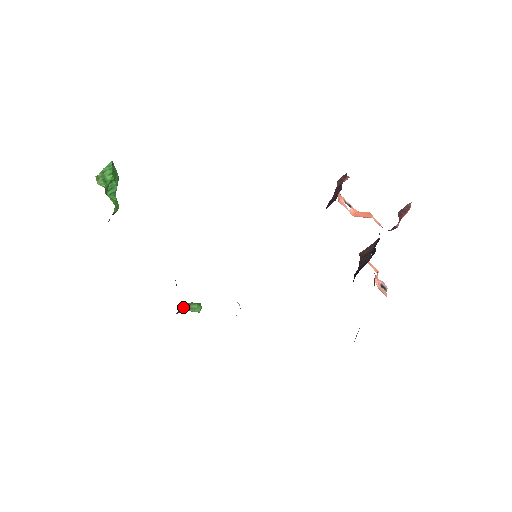
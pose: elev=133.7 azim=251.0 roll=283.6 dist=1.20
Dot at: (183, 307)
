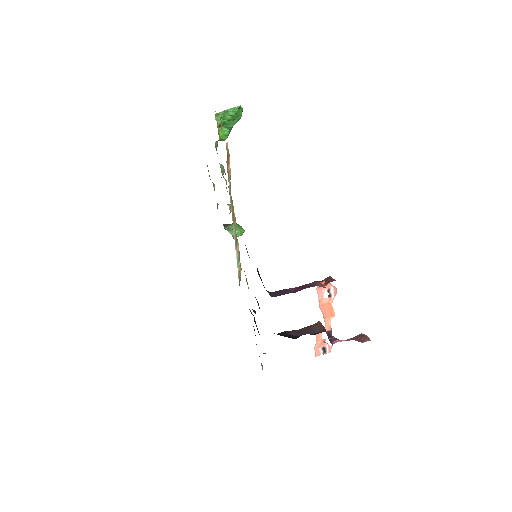
Dot at: (230, 225)
